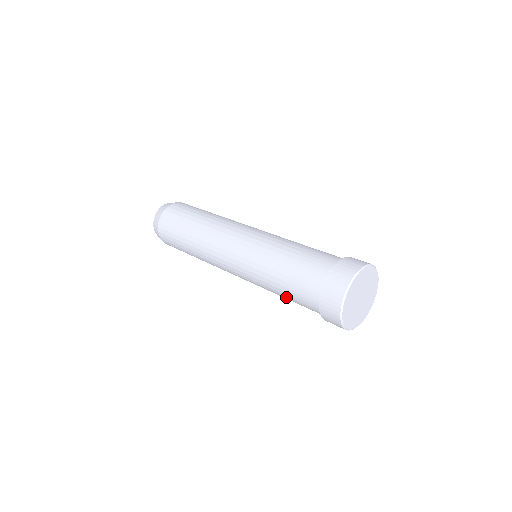
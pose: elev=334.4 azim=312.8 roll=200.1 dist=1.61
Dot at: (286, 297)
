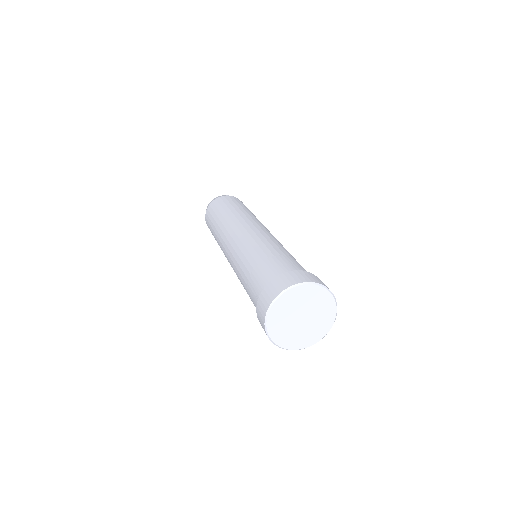
Dot at: occluded
